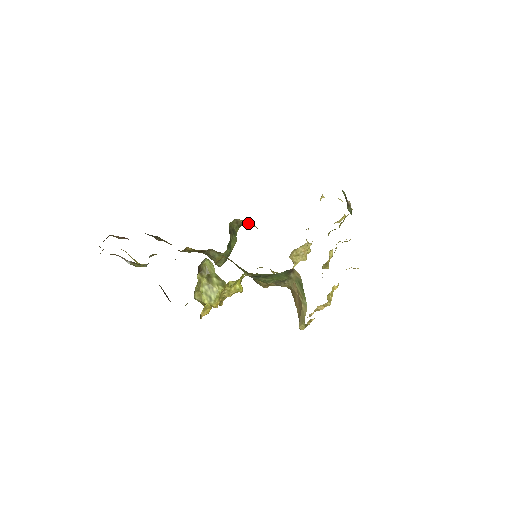
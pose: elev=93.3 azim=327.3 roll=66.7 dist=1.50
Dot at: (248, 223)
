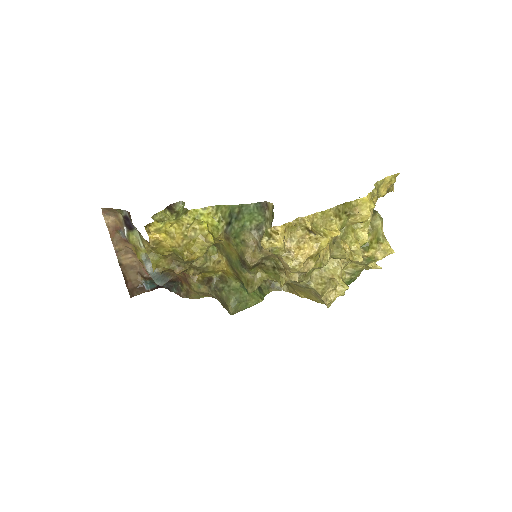
Dot at: (281, 288)
